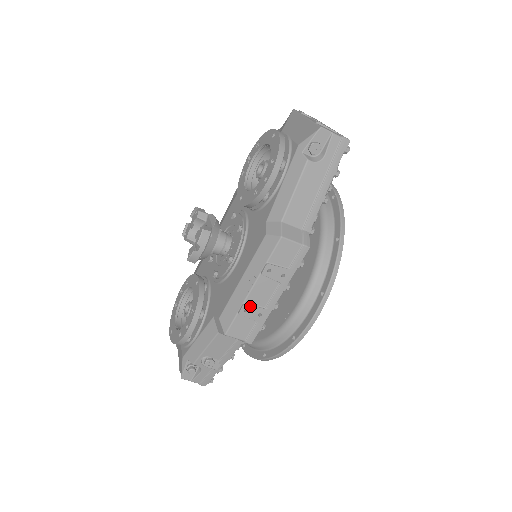
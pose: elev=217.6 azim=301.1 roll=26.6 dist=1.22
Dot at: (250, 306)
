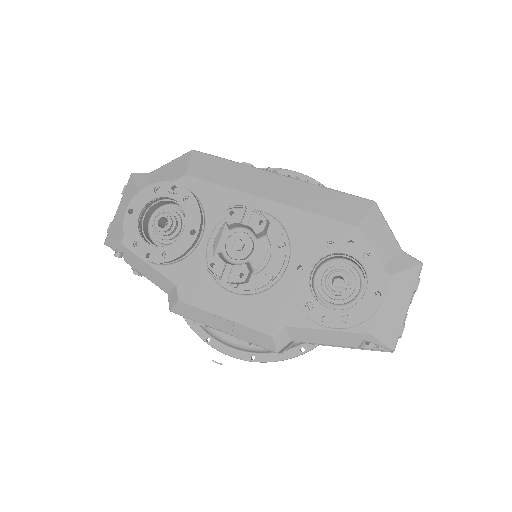
Dot at: occluded
